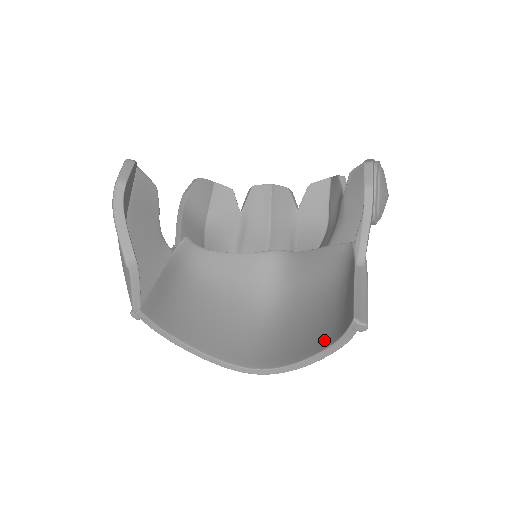
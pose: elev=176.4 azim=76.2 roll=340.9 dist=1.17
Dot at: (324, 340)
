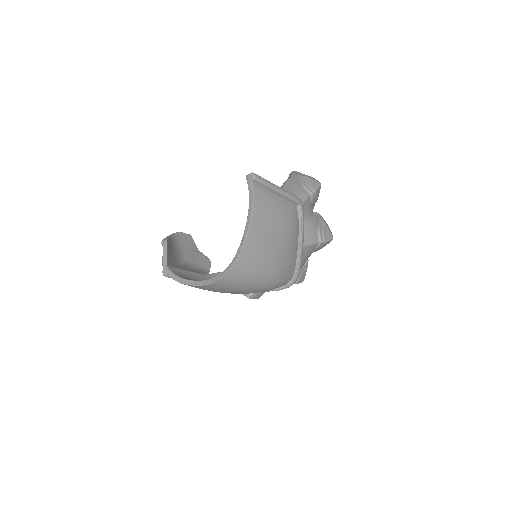
Dot at: occluded
